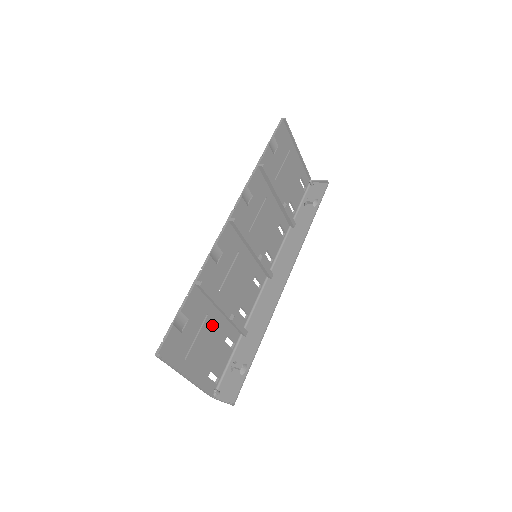
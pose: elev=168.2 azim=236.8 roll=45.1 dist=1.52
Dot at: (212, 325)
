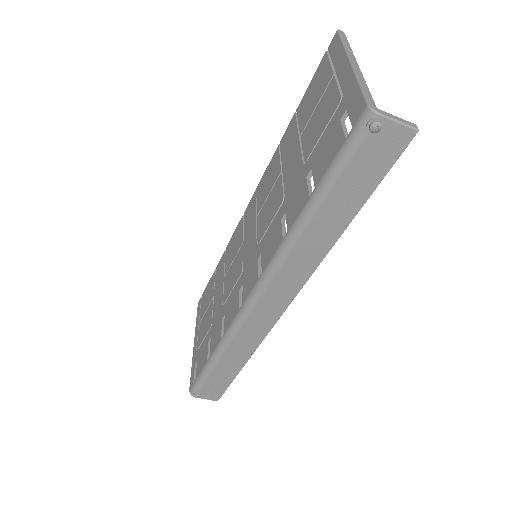
Dot at: occluded
